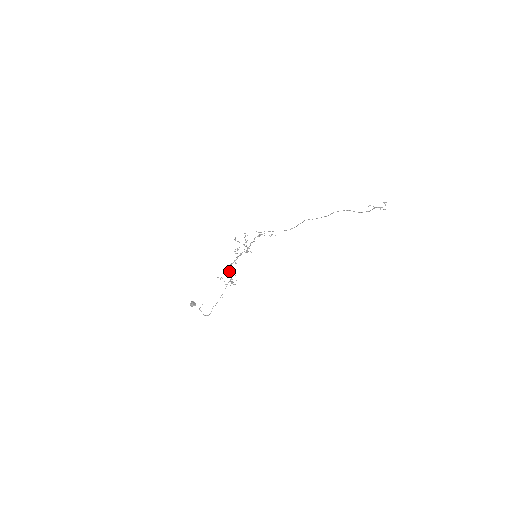
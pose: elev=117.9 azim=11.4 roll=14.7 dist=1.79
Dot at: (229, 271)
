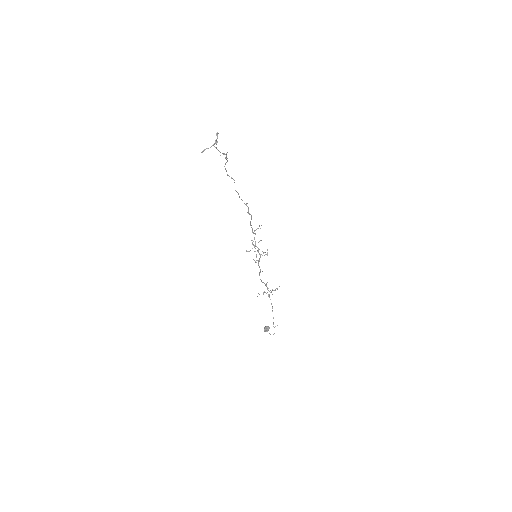
Dot at: (262, 282)
